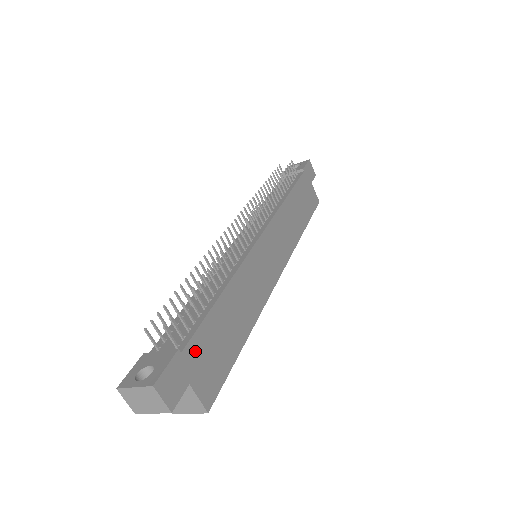
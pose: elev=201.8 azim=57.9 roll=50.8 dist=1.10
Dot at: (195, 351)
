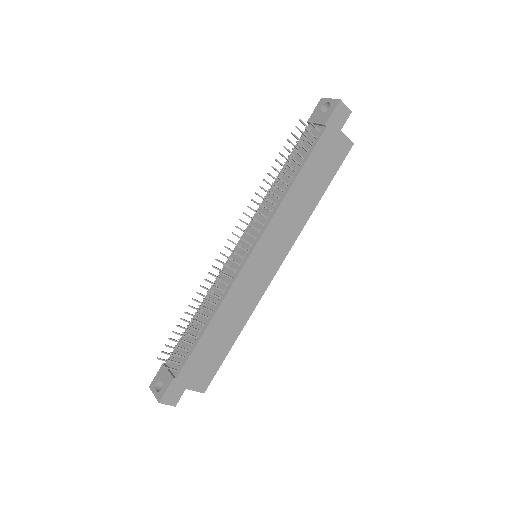
Dot at: (188, 372)
